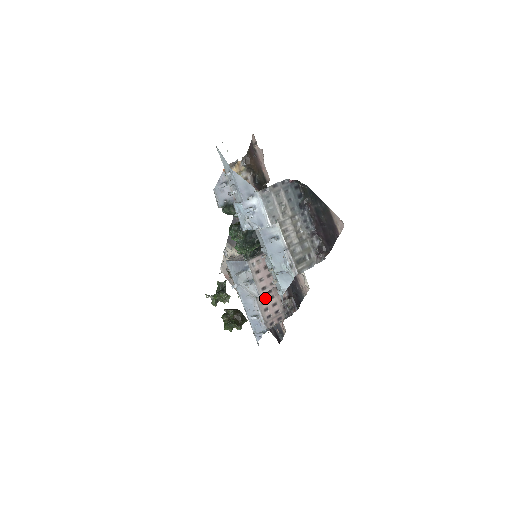
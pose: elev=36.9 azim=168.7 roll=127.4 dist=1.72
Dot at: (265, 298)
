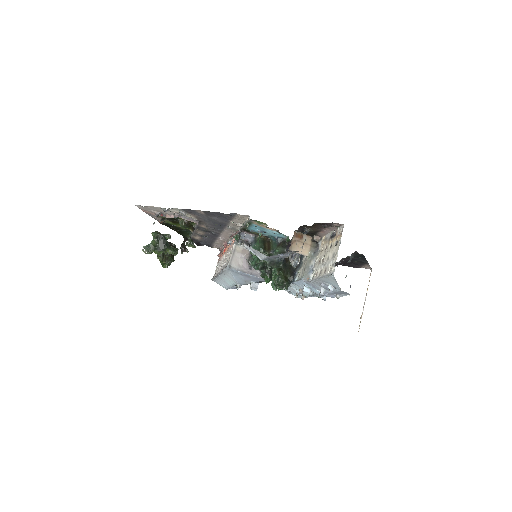
Dot at: occluded
